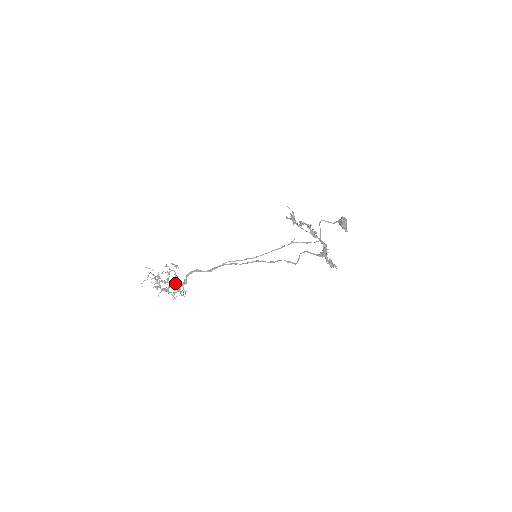
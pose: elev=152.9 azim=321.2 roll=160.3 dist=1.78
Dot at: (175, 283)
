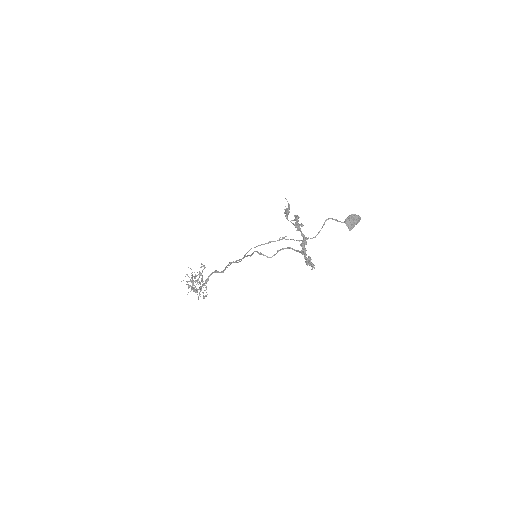
Dot at: occluded
